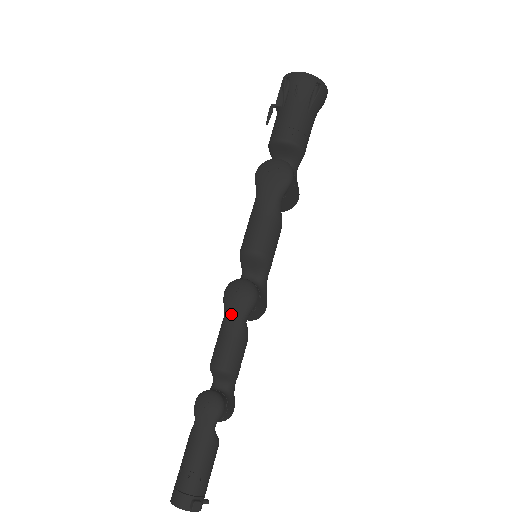
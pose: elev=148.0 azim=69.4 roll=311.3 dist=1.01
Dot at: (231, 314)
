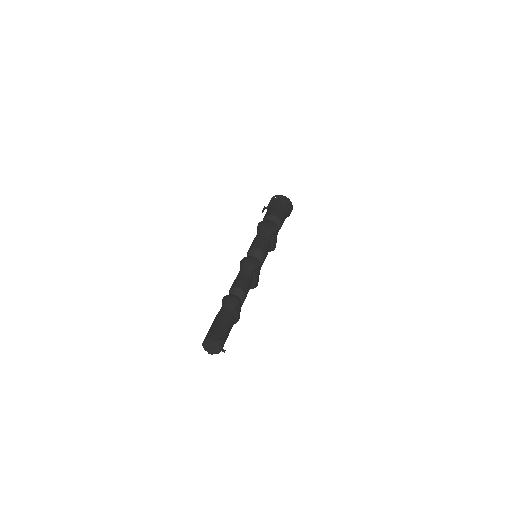
Dot at: (246, 267)
